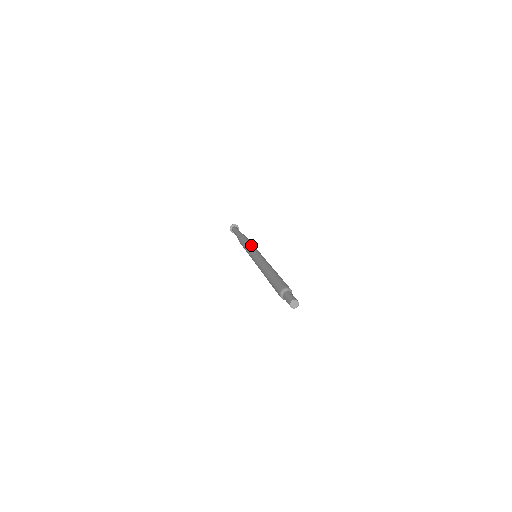
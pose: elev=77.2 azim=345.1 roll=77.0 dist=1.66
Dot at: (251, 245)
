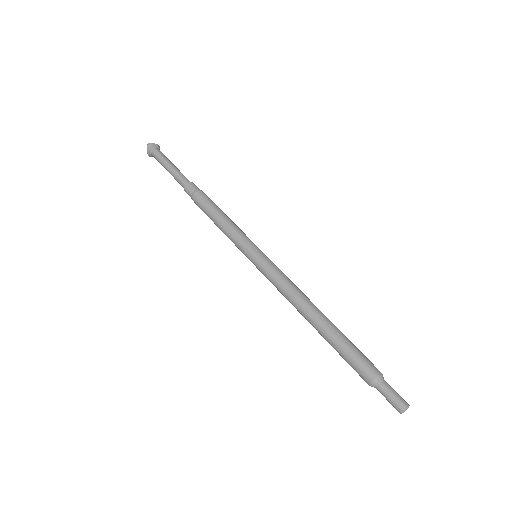
Dot at: (231, 233)
